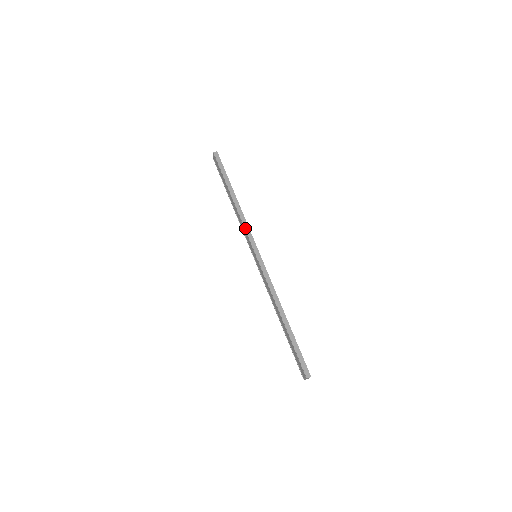
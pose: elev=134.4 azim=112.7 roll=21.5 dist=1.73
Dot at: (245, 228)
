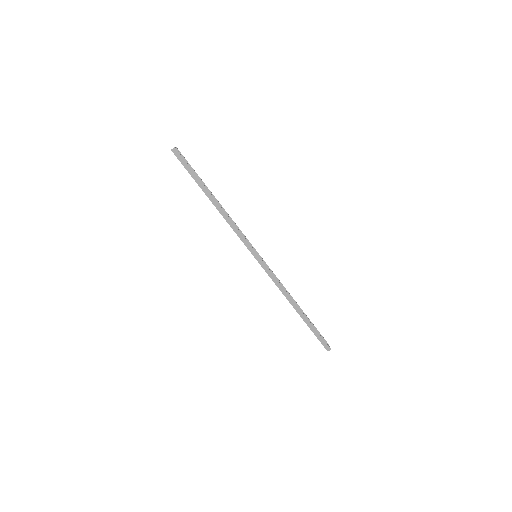
Dot at: (237, 234)
